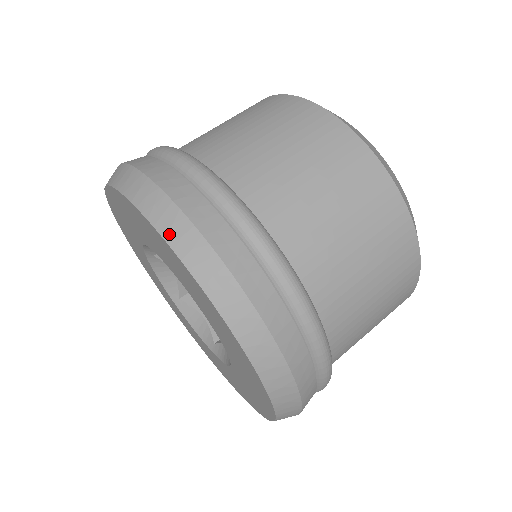
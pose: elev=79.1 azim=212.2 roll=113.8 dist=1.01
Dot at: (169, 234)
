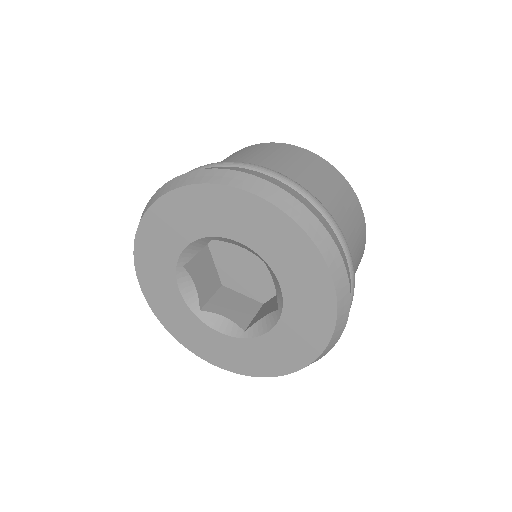
Dot at: (338, 284)
